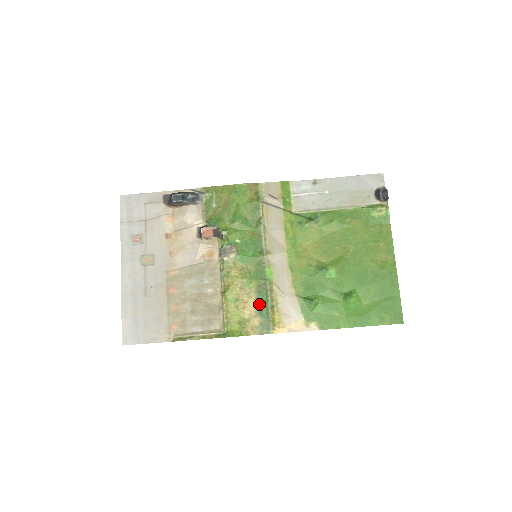
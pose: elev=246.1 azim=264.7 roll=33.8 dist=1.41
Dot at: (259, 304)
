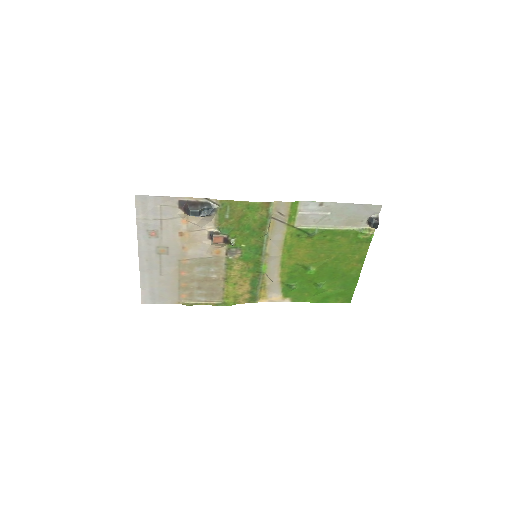
Dot at: (252, 287)
